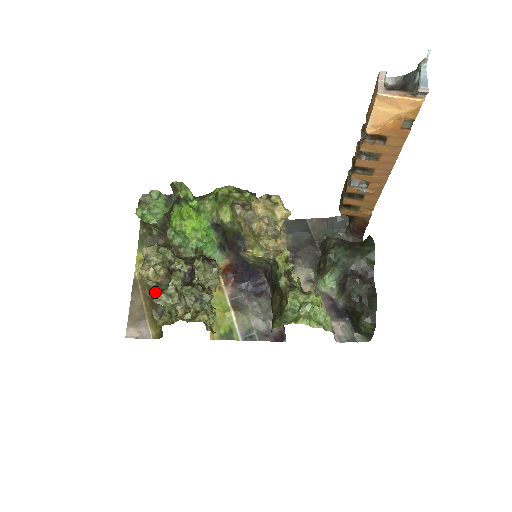
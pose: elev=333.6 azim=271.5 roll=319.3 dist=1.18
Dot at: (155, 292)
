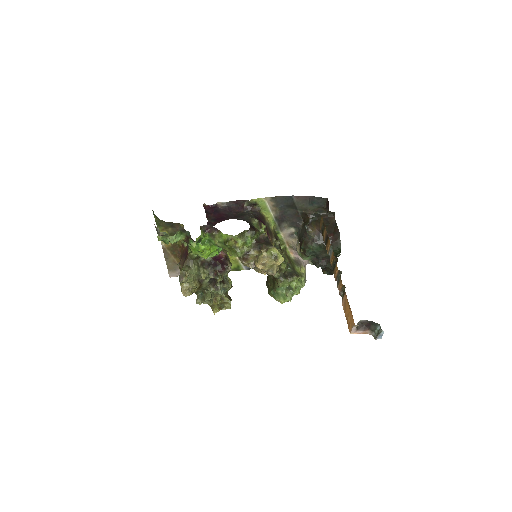
Dot at: occluded
